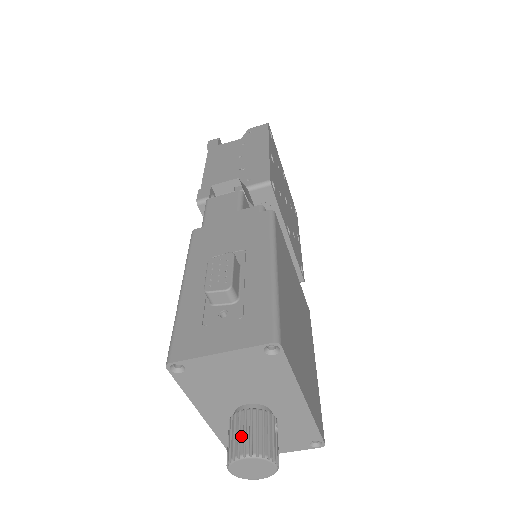
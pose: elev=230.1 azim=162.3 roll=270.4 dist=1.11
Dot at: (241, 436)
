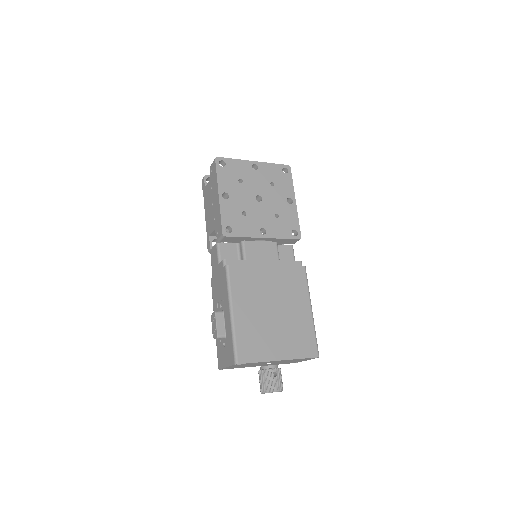
Dot at: (260, 384)
